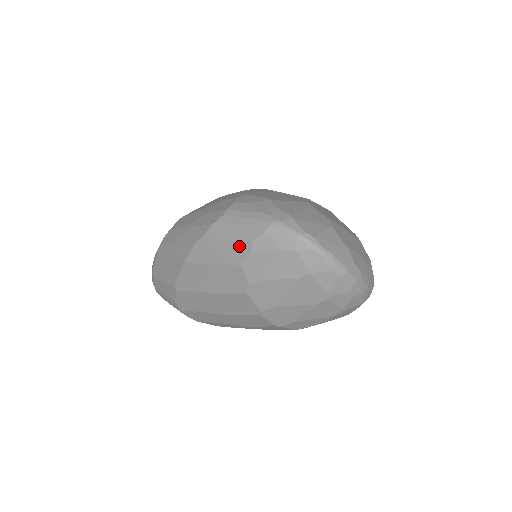
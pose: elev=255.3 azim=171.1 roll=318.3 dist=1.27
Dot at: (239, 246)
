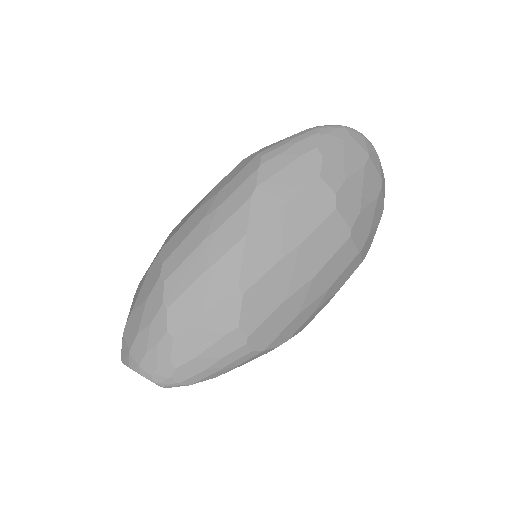
Dot at: (306, 161)
